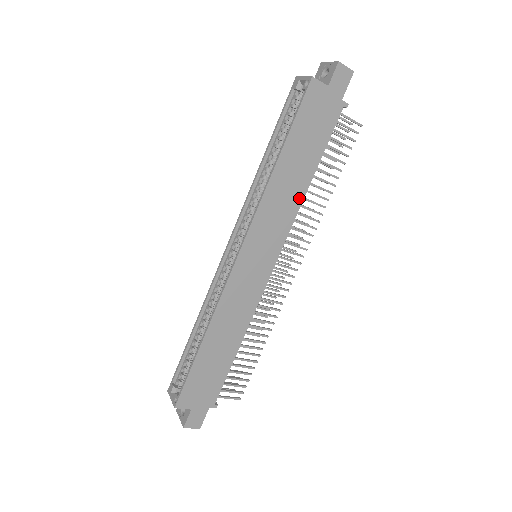
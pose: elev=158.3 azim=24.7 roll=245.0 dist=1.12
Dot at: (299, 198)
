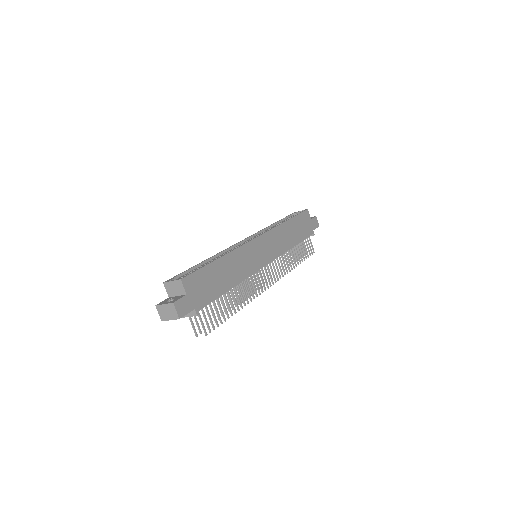
Dot at: (288, 247)
